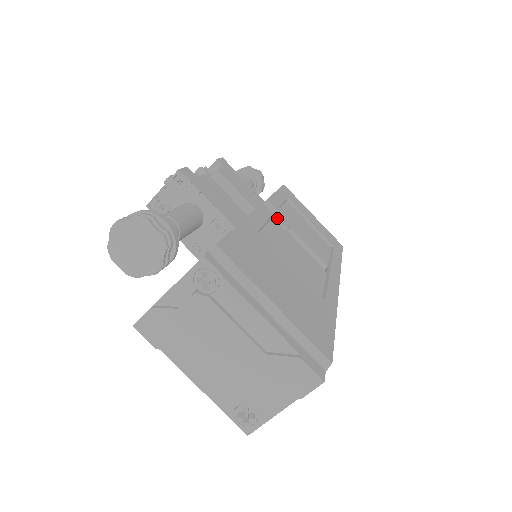
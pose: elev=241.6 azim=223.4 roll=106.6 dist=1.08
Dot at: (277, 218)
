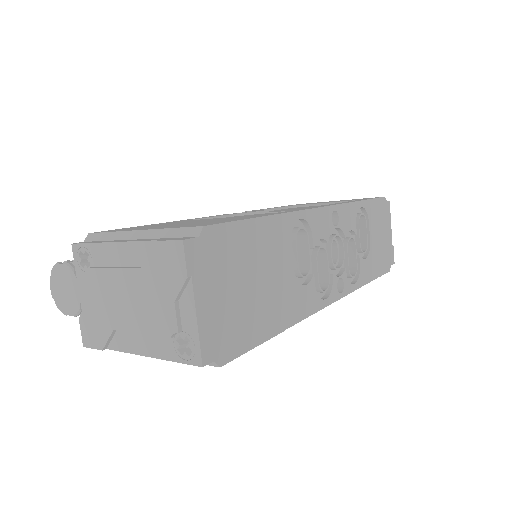
Dot at: (244, 213)
